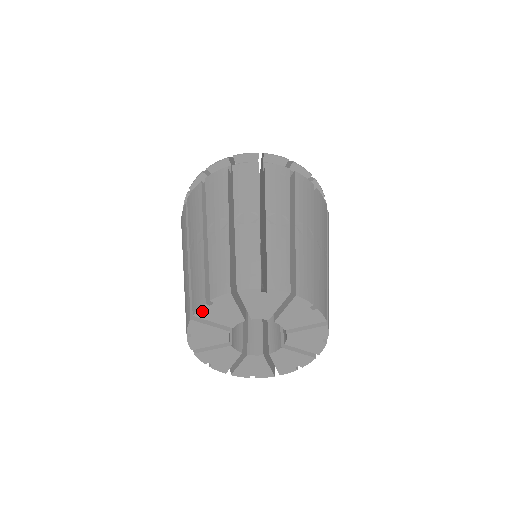
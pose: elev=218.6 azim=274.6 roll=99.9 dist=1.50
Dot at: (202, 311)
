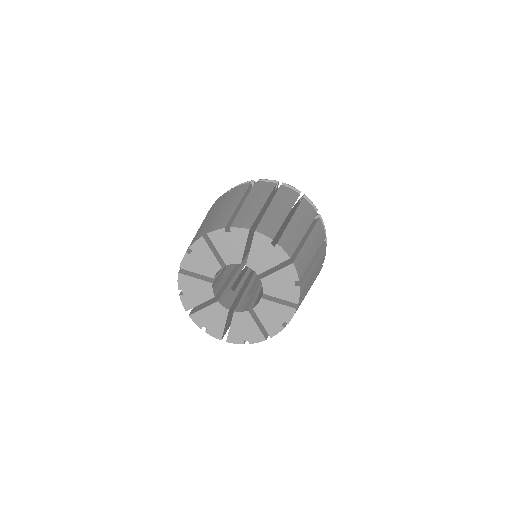
Dot at: (185, 261)
